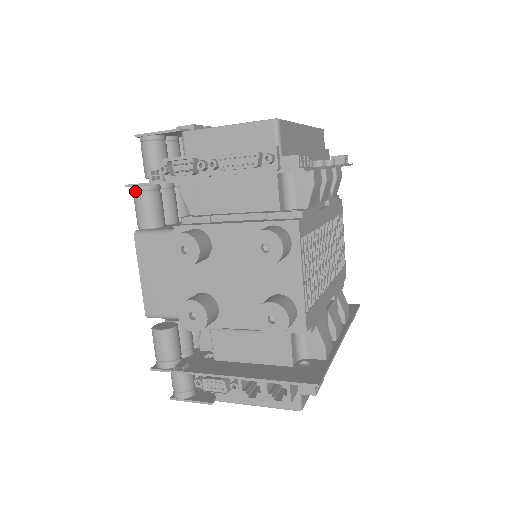
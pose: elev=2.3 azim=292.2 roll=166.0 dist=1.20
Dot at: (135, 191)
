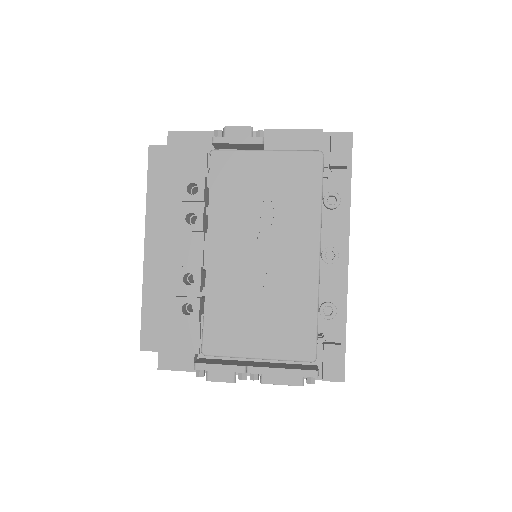
Dot at: (169, 367)
